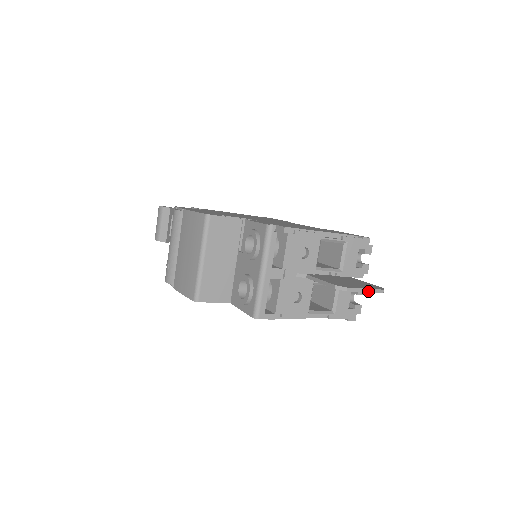
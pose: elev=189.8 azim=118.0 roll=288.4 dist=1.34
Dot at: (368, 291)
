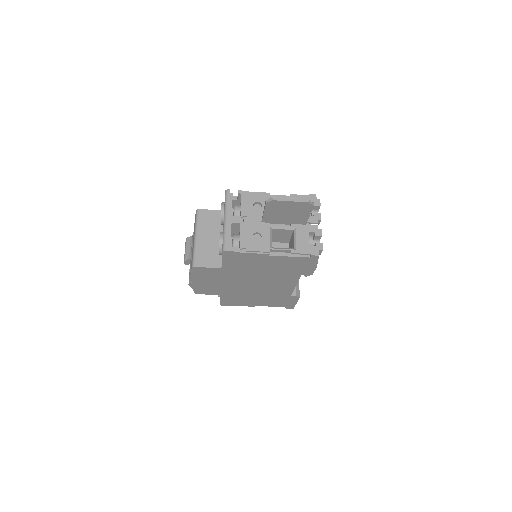
Dot at: (293, 201)
